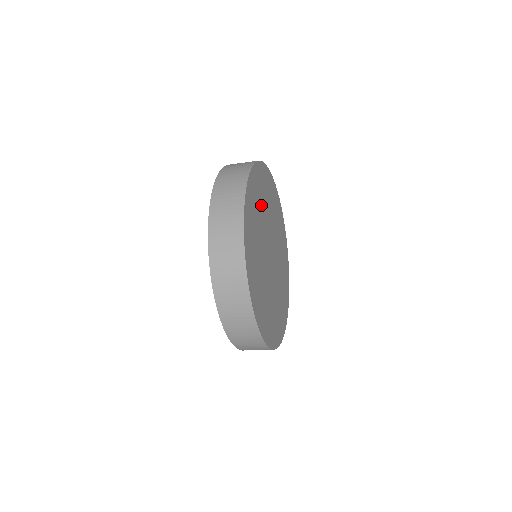
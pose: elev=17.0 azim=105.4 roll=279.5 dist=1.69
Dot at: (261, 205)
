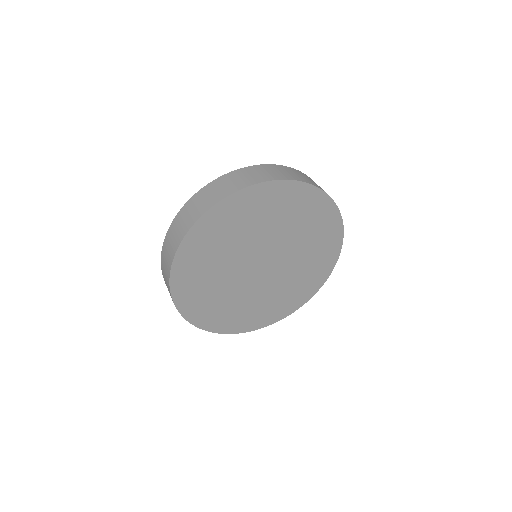
Dot at: (223, 246)
